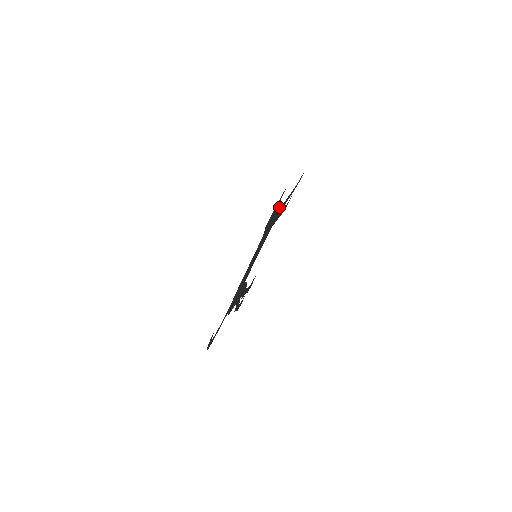
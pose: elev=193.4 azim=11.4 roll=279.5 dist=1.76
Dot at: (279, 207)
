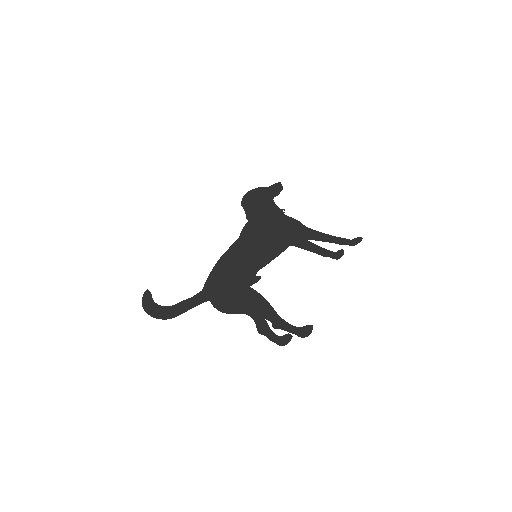
Dot at: (290, 217)
